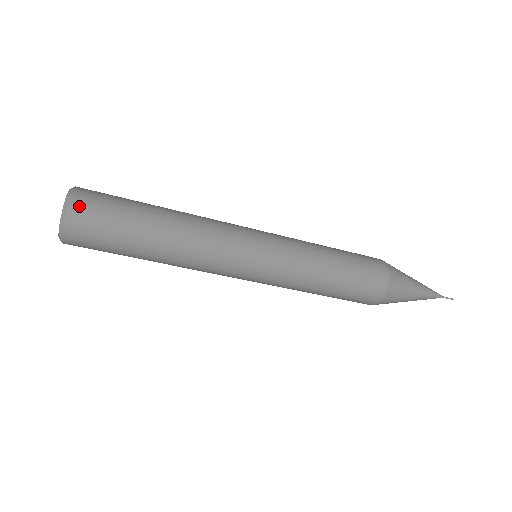
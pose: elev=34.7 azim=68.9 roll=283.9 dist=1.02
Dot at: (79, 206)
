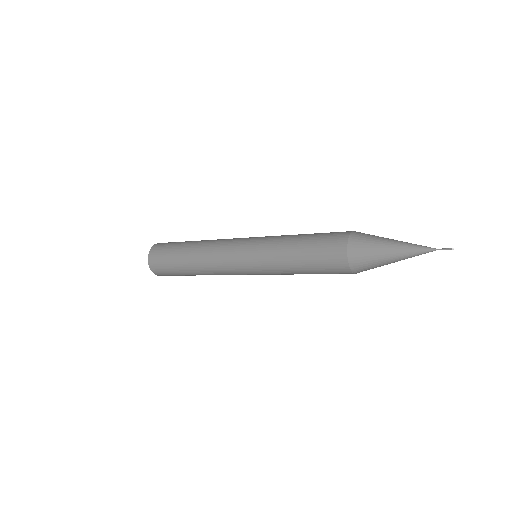
Dot at: (160, 275)
